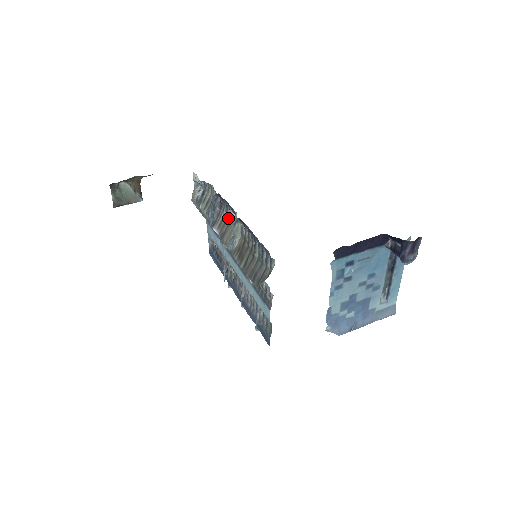
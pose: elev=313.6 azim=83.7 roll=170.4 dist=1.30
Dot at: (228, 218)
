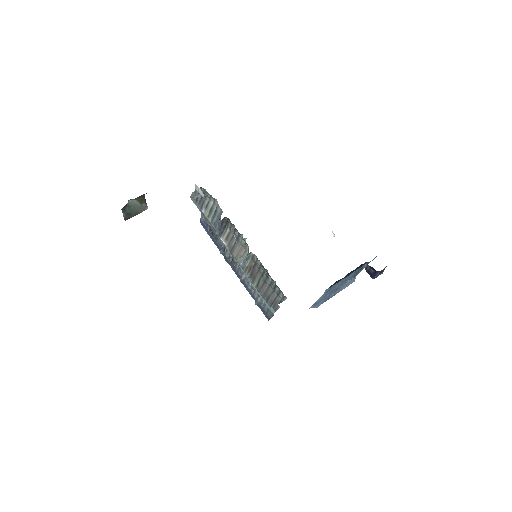
Dot at: (236, 236)
